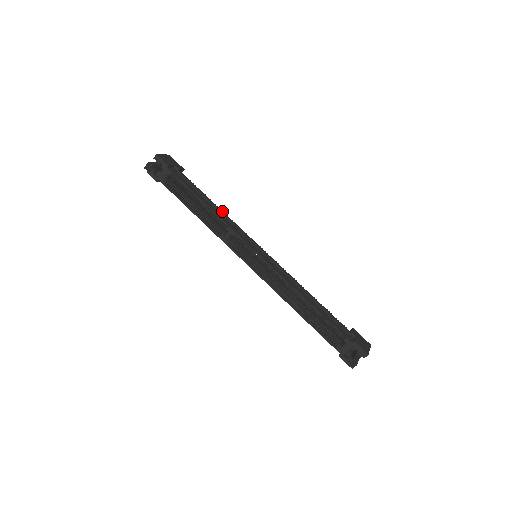
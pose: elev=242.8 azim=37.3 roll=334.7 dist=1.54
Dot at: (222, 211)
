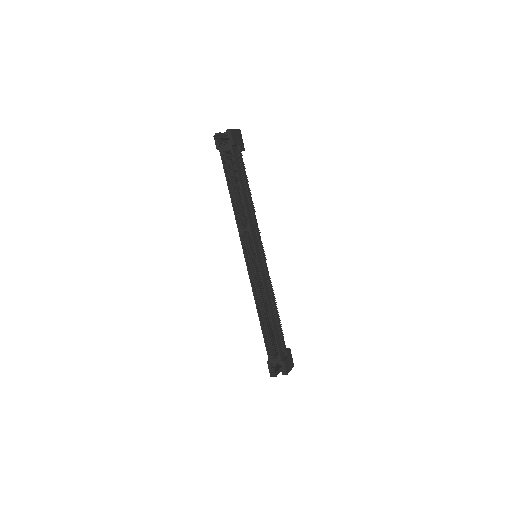
Dot at: occluded
